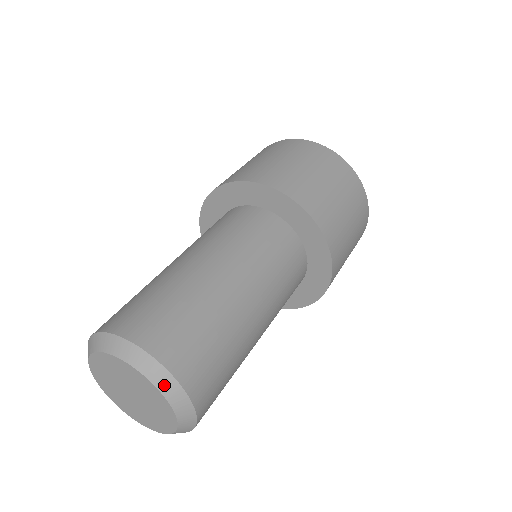
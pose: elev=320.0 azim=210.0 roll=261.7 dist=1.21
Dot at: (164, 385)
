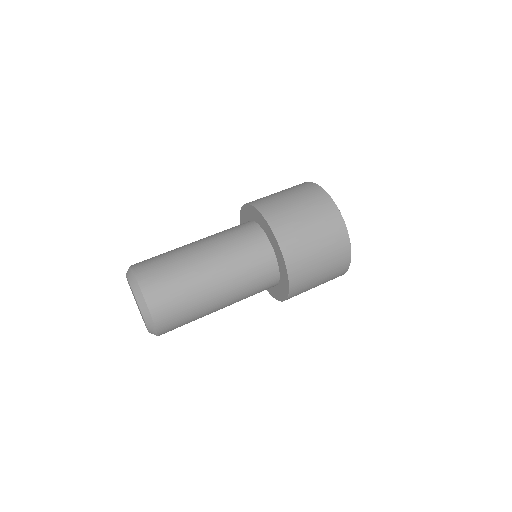
Dot at: (146, 317)
